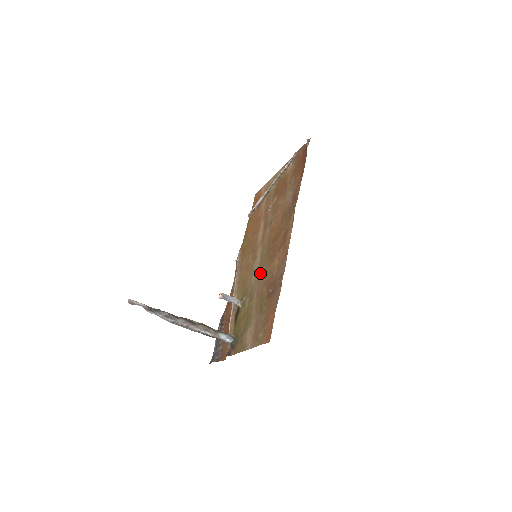
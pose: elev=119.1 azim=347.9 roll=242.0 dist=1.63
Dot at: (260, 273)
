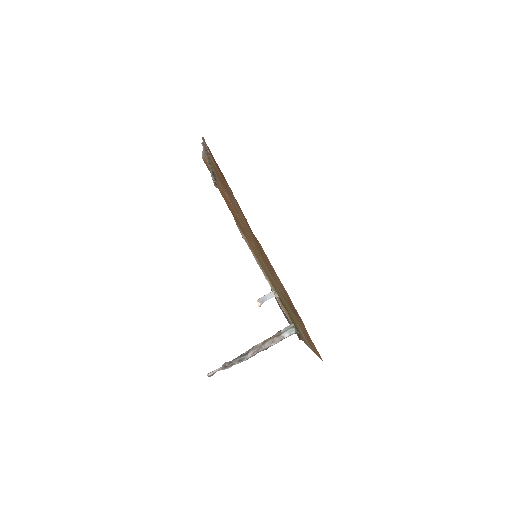
Dot at: (272, 278)
